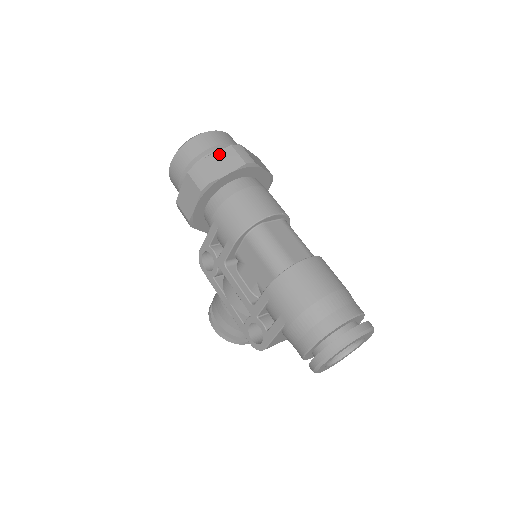
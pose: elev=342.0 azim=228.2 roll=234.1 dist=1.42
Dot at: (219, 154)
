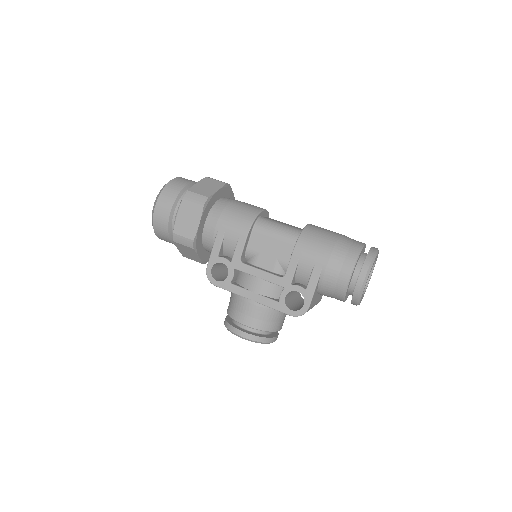
Dot at: (201, 182)
